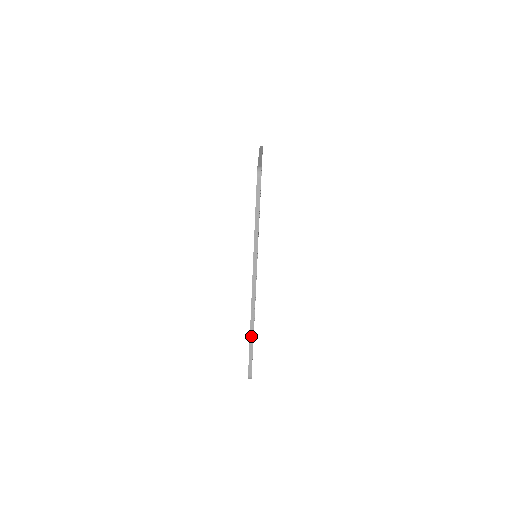
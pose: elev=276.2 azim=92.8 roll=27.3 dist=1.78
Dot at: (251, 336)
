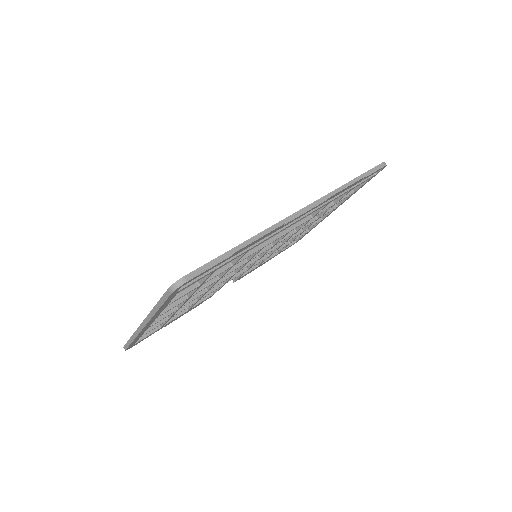
Dot at: (247, 242)
